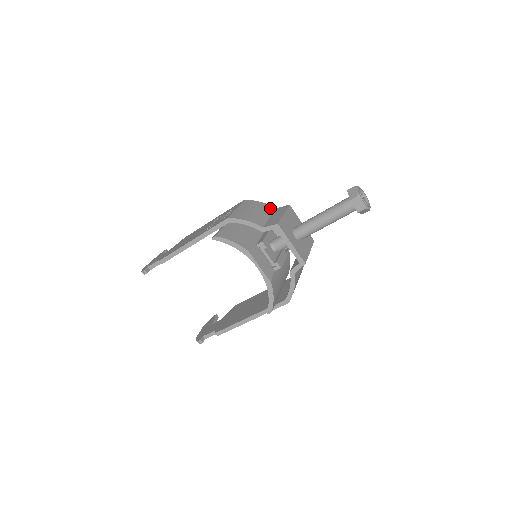
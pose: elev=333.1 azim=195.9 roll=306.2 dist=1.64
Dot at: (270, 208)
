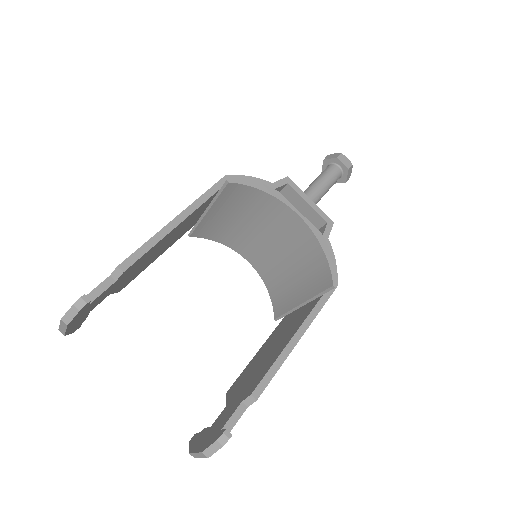
Dot at: occluded
